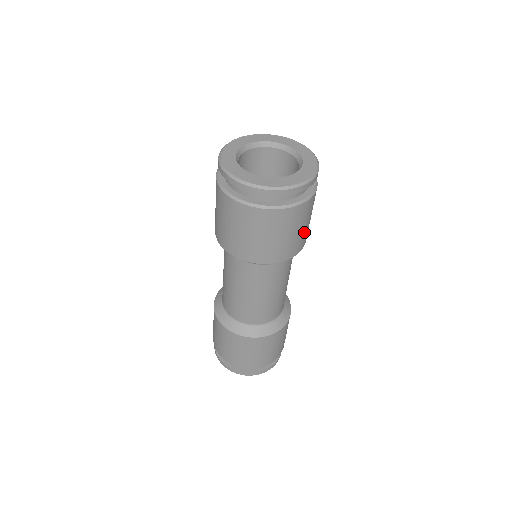
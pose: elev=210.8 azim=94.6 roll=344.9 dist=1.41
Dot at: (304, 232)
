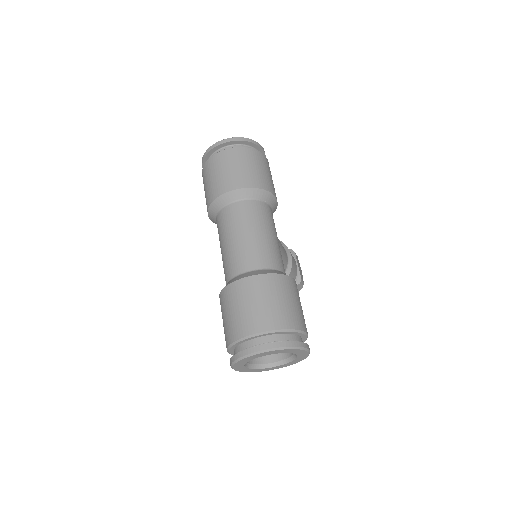
Dot at: (261, 175)
